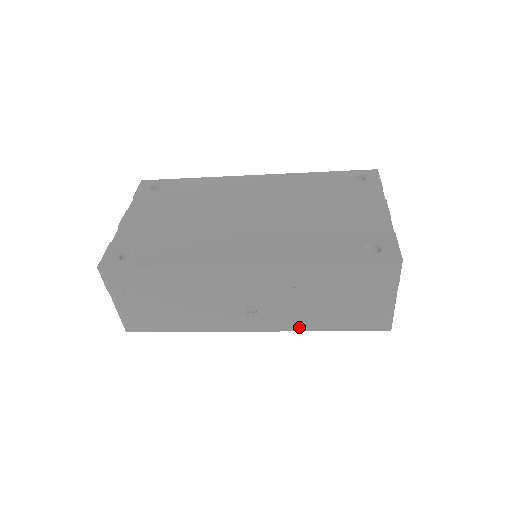
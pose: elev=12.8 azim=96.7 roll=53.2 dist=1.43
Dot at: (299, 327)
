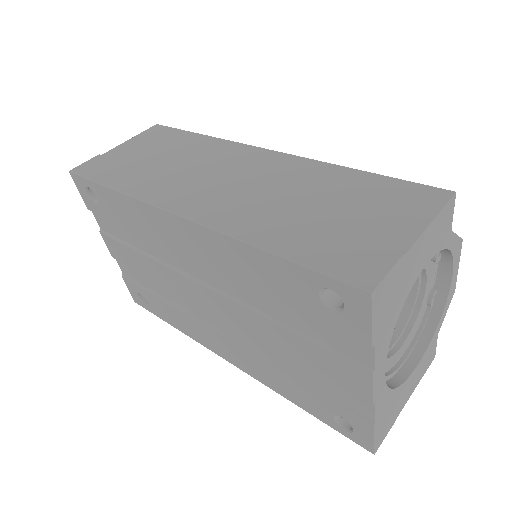
Dot at: occluded
